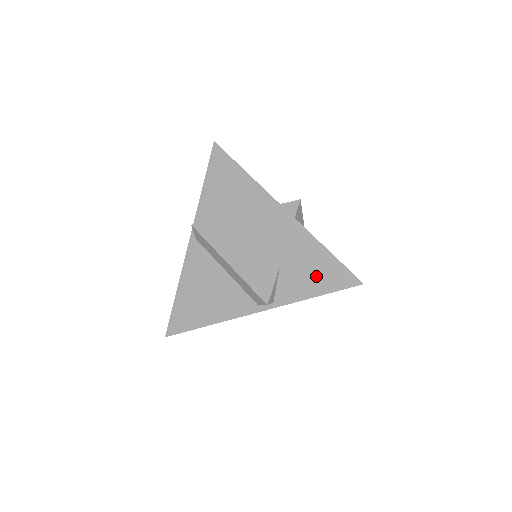
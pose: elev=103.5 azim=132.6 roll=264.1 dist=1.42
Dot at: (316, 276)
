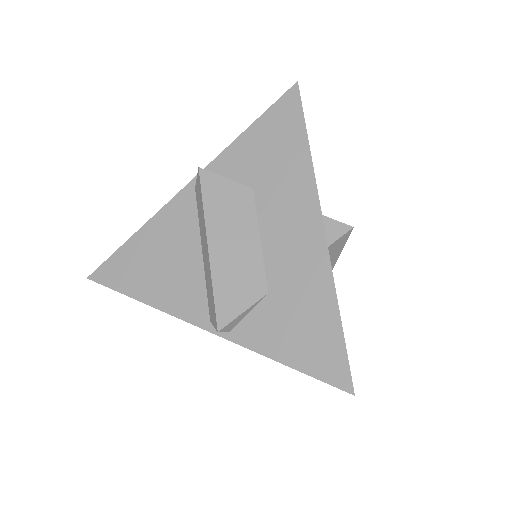
Dot at: (302, 339)
